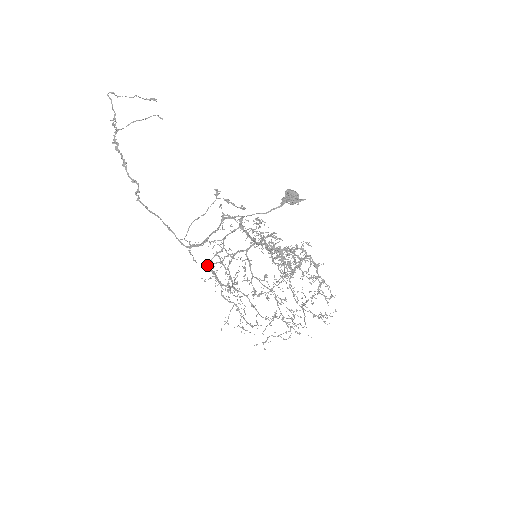
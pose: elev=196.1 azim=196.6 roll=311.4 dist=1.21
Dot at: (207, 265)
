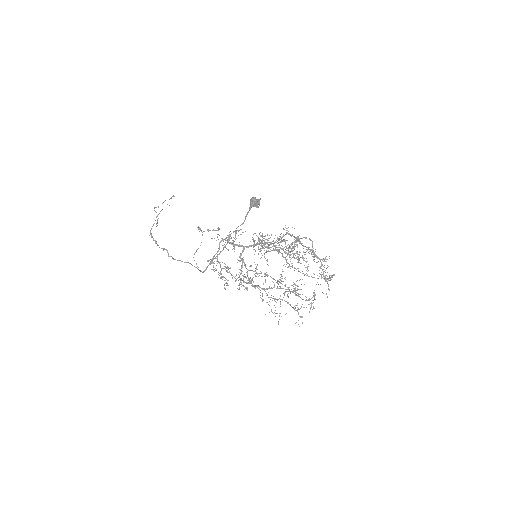
Dot at: occluded
